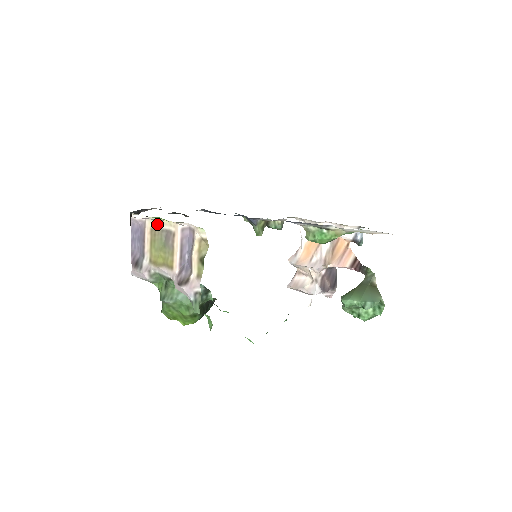
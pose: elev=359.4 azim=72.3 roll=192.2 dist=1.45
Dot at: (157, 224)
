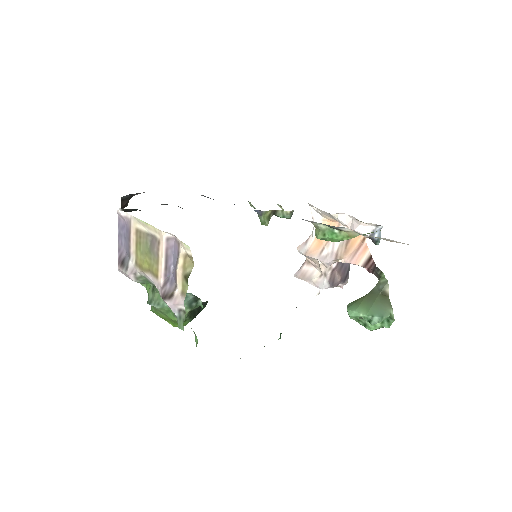
Dot at: (142, 226)
